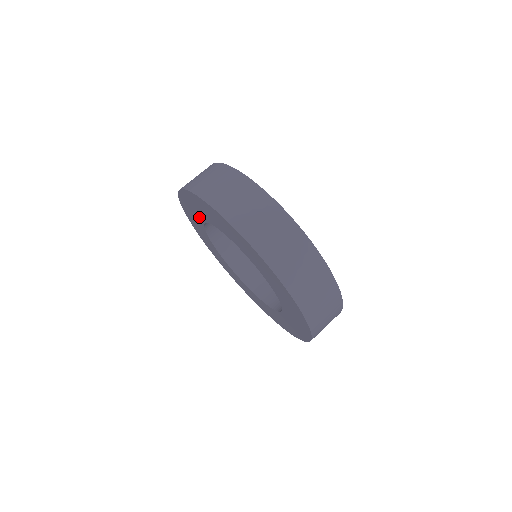
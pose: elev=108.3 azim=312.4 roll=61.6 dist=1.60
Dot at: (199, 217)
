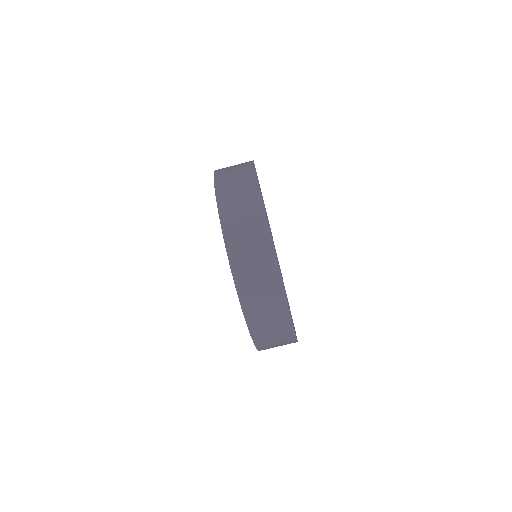
Dot at: occluded
